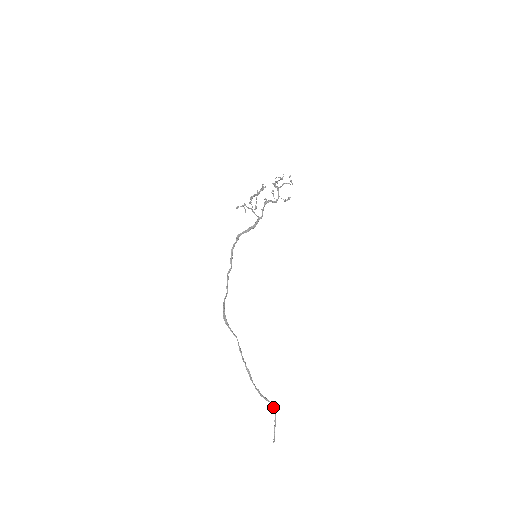
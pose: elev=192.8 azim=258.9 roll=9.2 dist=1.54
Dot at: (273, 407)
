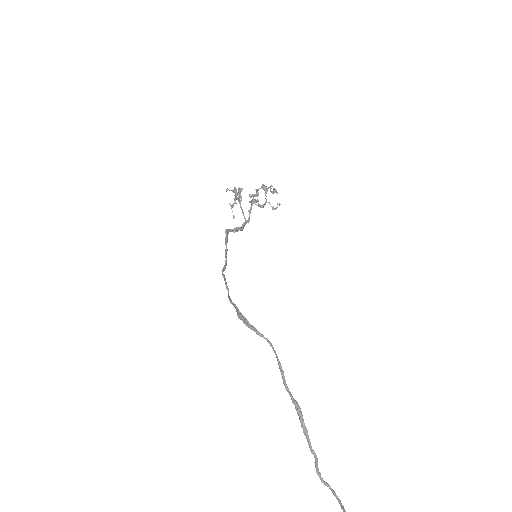
Dot at: (337, 498)
